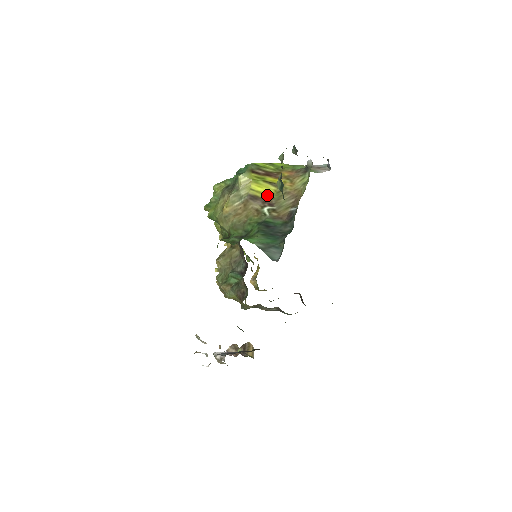
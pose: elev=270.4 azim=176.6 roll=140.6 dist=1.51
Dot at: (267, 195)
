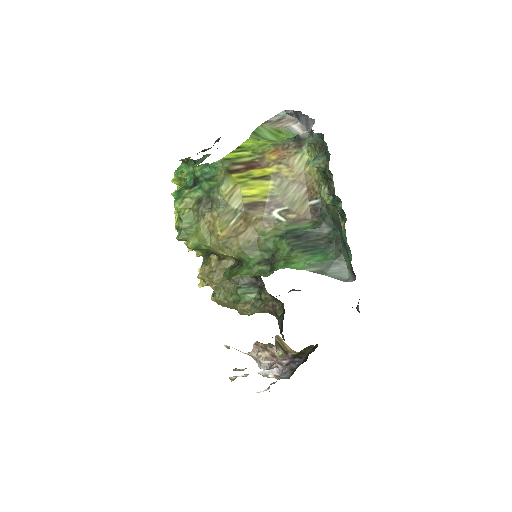
Dot at: (266, 195)
